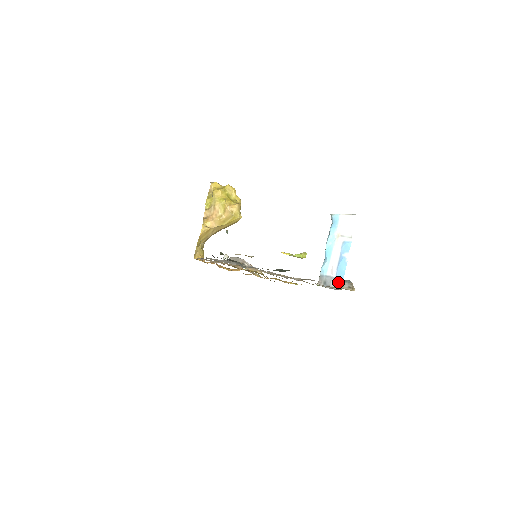
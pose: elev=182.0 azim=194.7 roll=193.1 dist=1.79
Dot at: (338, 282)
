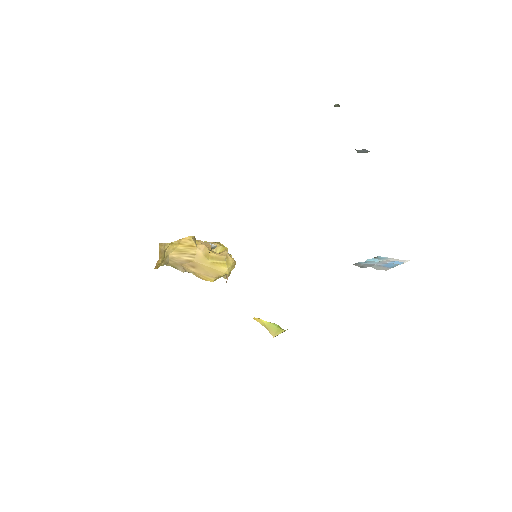
Dot at: (383, 268)
